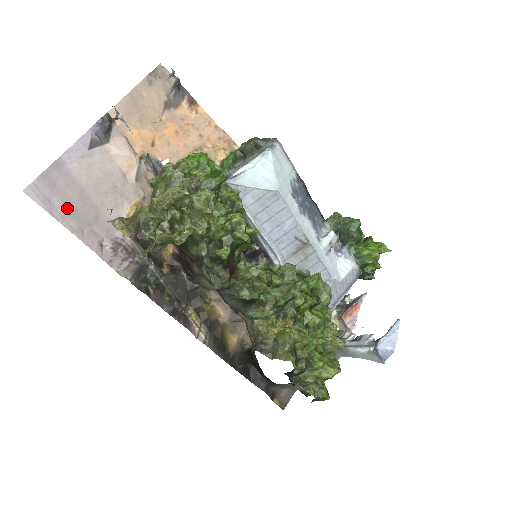
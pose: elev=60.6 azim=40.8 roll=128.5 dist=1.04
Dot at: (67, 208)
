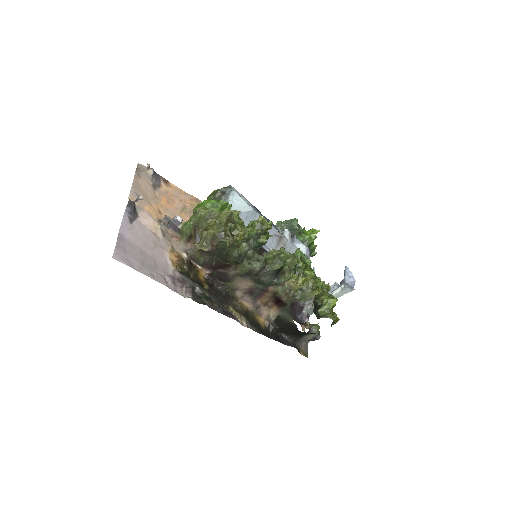
Dot at: (139, 262)
